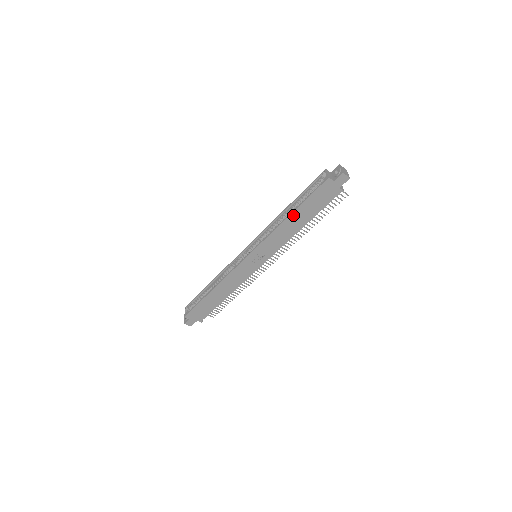
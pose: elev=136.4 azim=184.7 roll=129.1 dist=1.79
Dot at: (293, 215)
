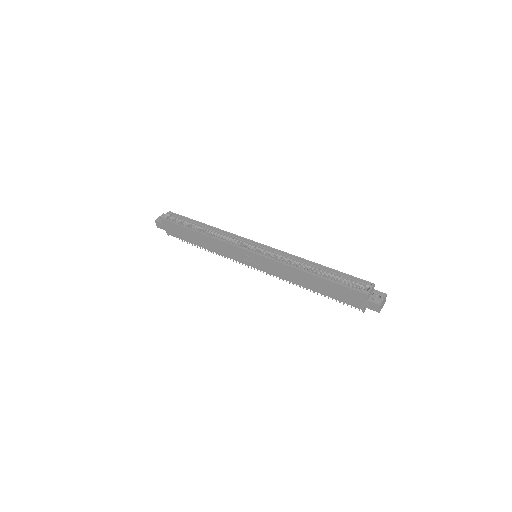
Dot at: (313, 276)
